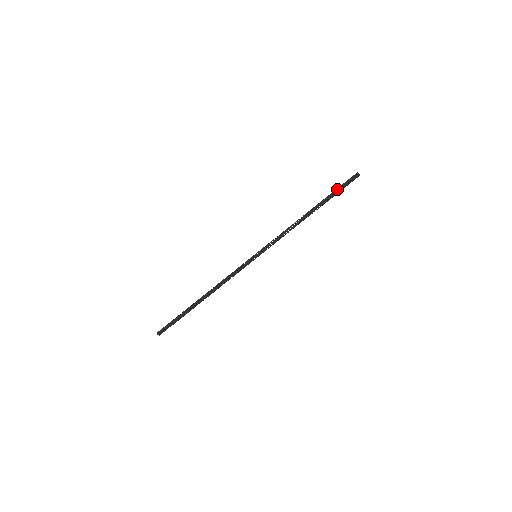
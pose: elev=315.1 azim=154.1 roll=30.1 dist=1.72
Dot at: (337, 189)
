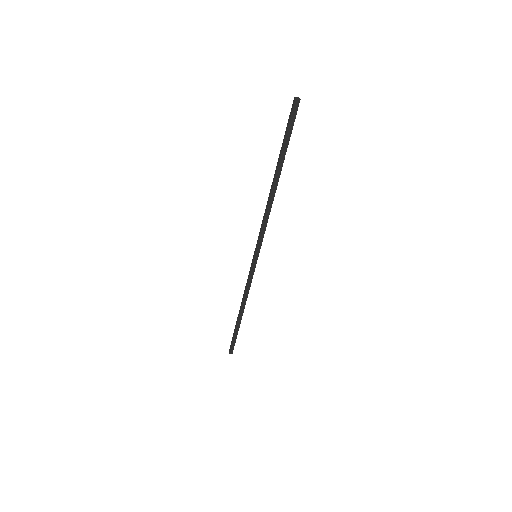
Dot at: (284, 136)
